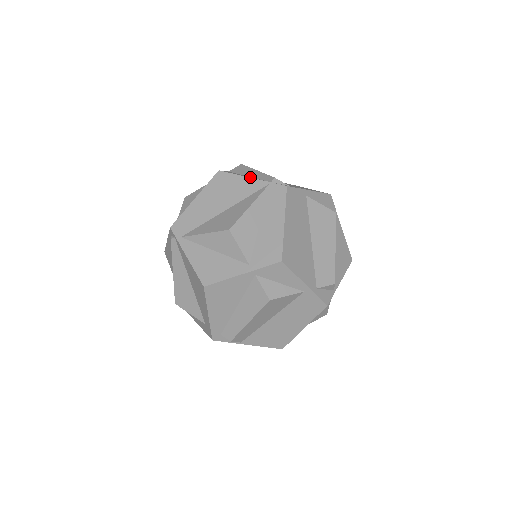
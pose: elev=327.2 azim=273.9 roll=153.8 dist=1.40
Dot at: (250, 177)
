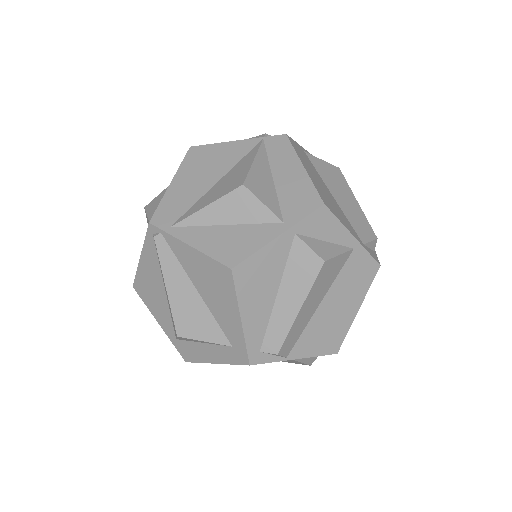
Dot at: (234, 142)
